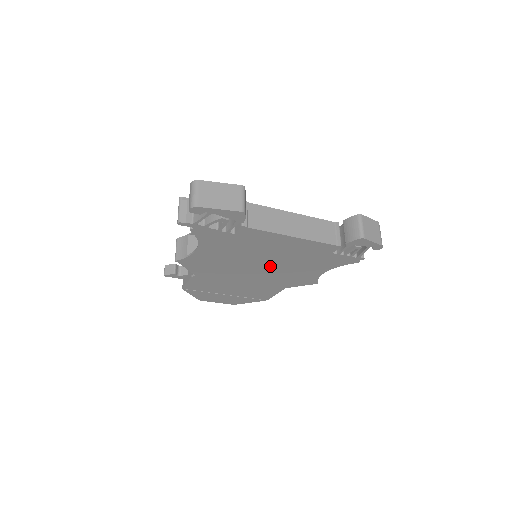
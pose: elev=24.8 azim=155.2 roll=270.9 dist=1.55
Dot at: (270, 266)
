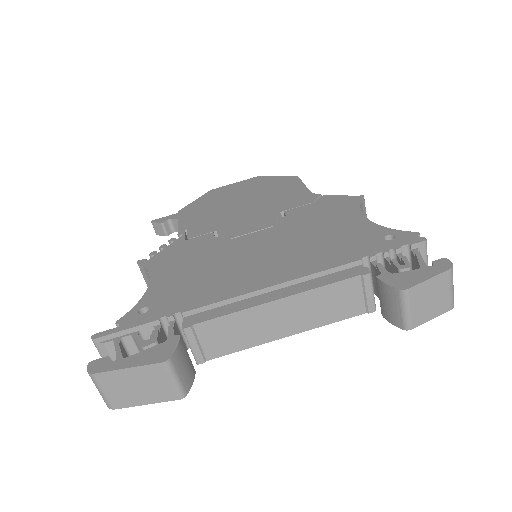
Dot at: occluded
